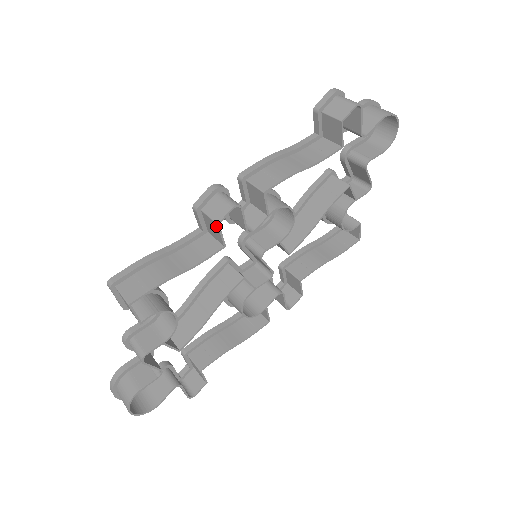
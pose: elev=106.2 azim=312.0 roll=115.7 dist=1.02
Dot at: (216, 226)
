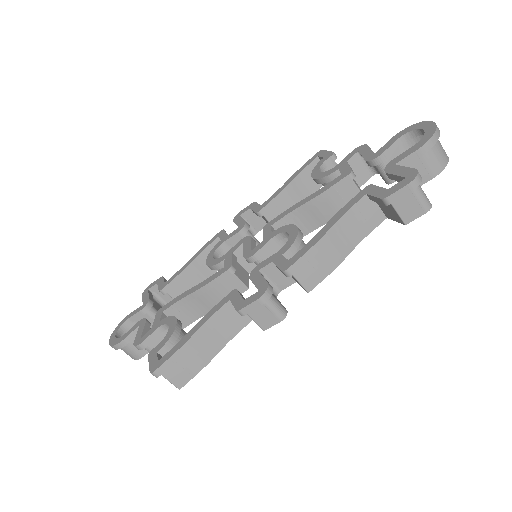
Dot at: (260, 327)
